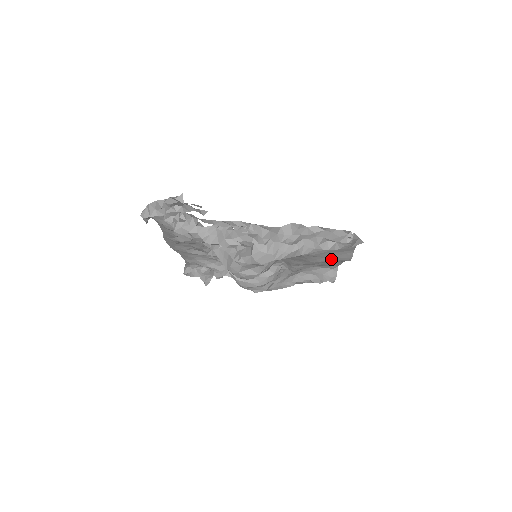
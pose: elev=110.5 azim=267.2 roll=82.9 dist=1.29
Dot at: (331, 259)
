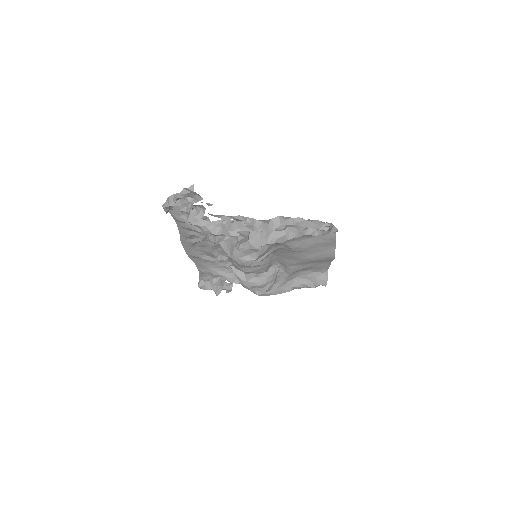
Dot at: (318, 256)
